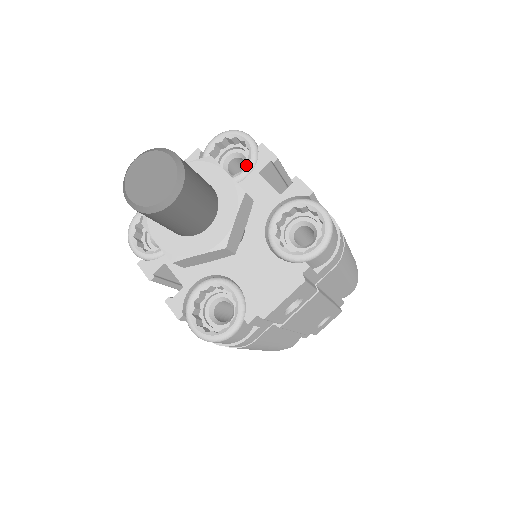
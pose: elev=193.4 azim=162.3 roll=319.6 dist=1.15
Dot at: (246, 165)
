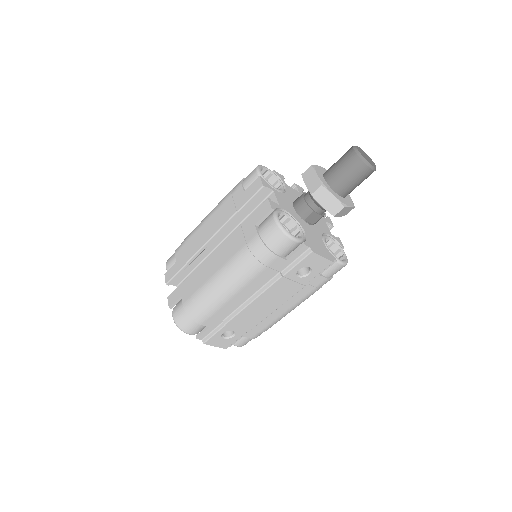
Dot at: occluded
